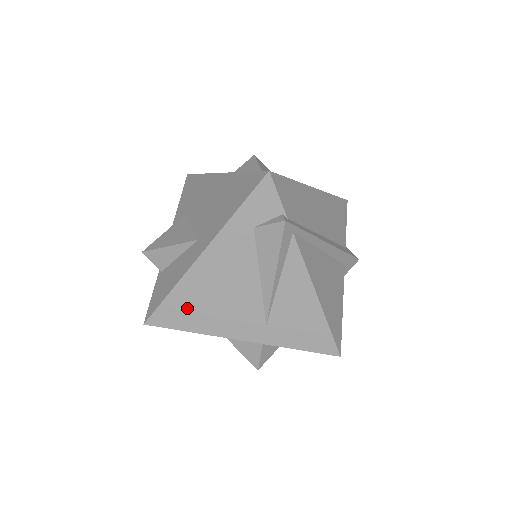
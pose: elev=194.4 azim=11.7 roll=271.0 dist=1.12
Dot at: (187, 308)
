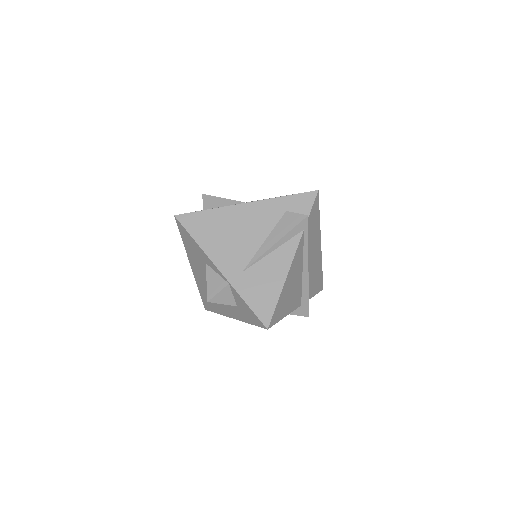
Dot at: (208, 226)
